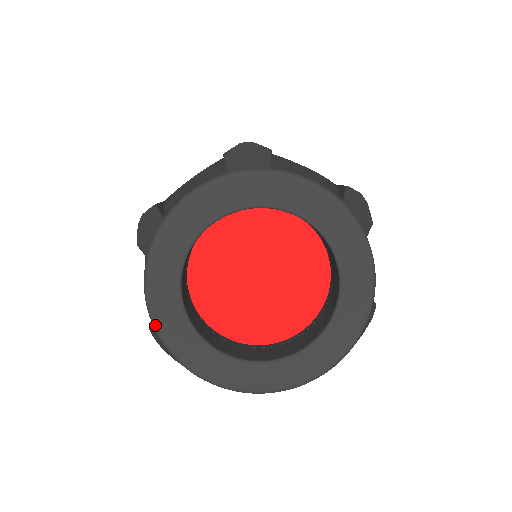
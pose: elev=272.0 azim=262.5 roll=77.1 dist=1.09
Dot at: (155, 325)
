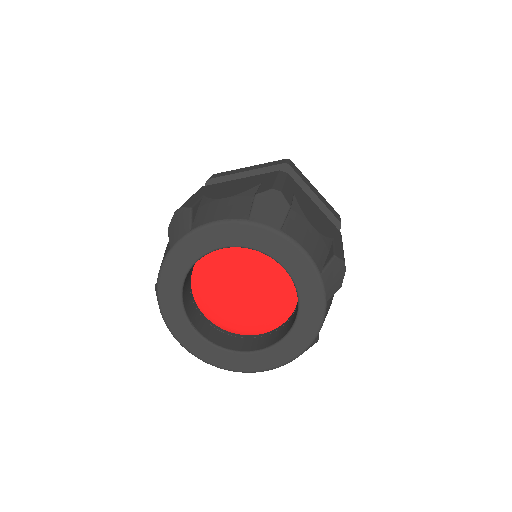
Dot at: (158, 294)
